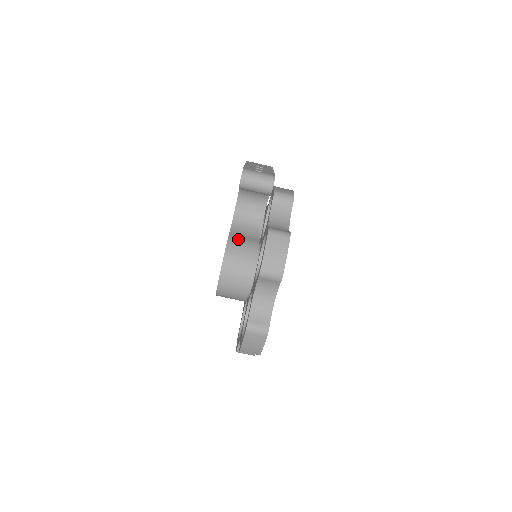
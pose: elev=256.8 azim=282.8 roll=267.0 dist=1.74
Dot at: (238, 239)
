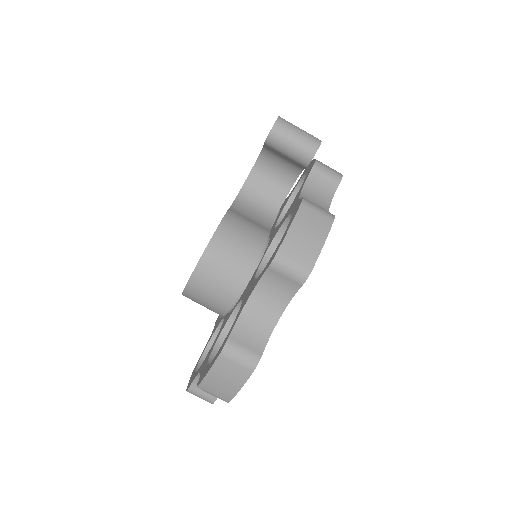
Dot at: (241, 218)
